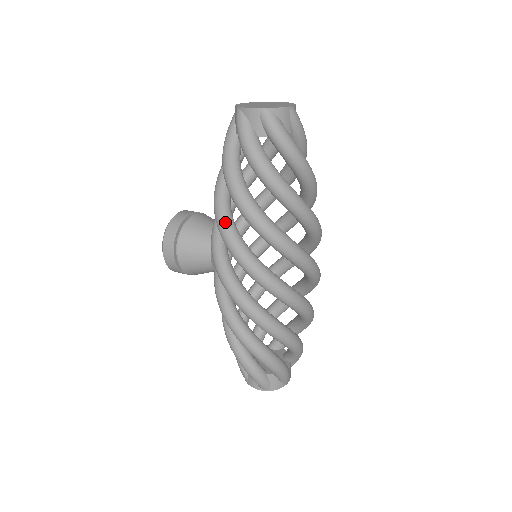
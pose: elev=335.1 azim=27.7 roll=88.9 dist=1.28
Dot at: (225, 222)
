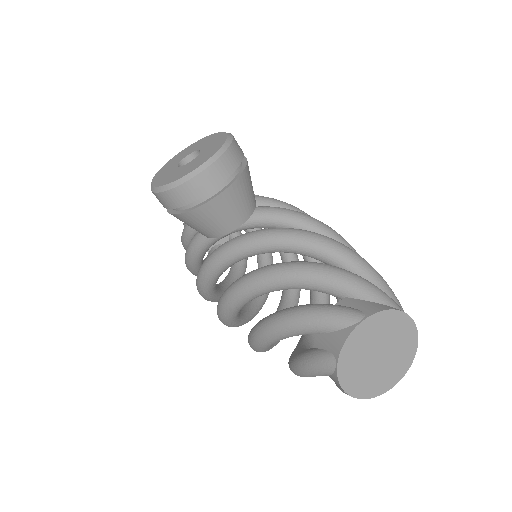
Dot at: (231, 311)
